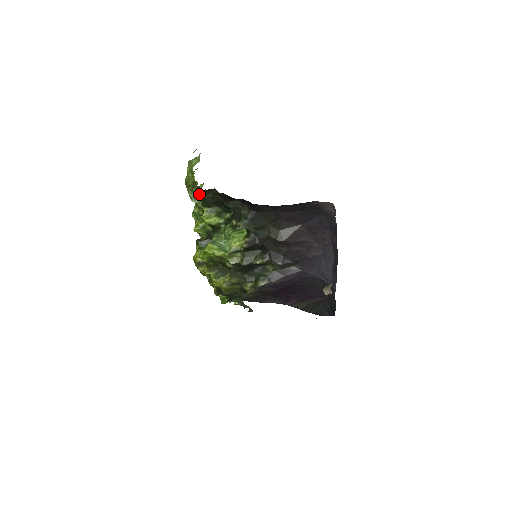
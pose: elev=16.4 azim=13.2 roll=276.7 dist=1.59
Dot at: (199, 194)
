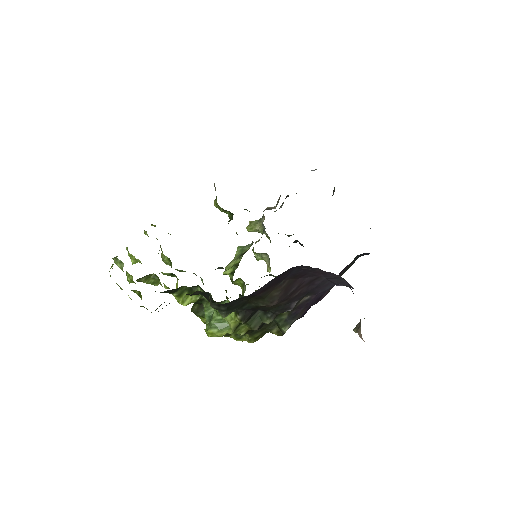
Dot at: (156, 309)
